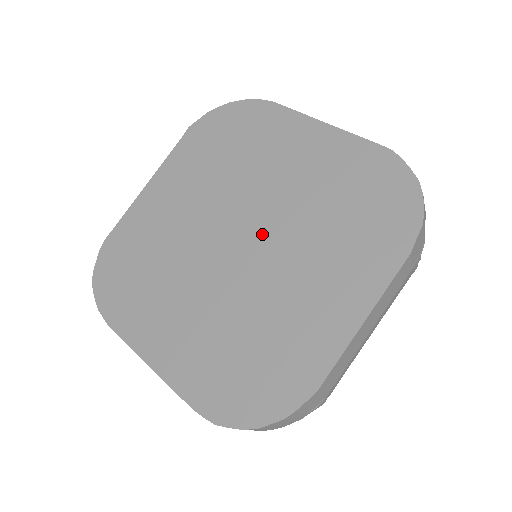
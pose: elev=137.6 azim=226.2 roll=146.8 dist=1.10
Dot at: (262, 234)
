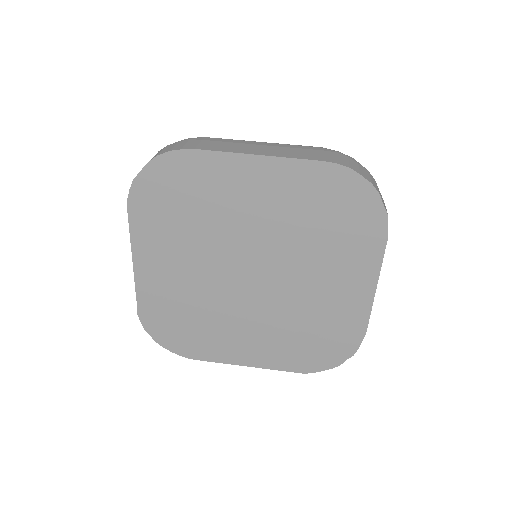
Dot at: (267, 264)
